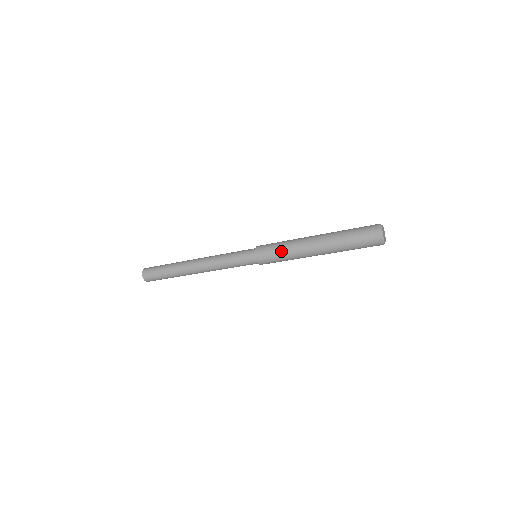
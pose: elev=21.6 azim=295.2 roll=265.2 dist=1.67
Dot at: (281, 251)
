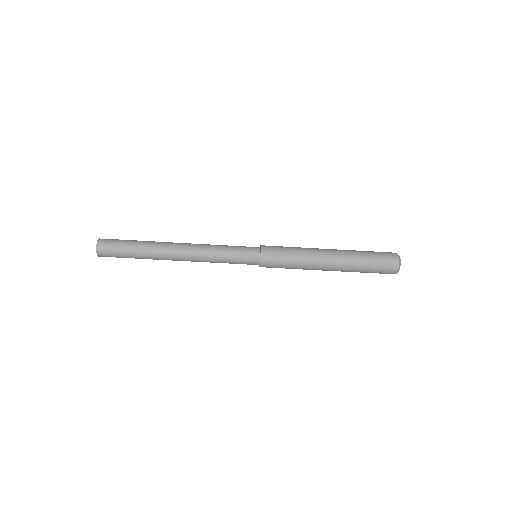
Dot at: (292, 248)
